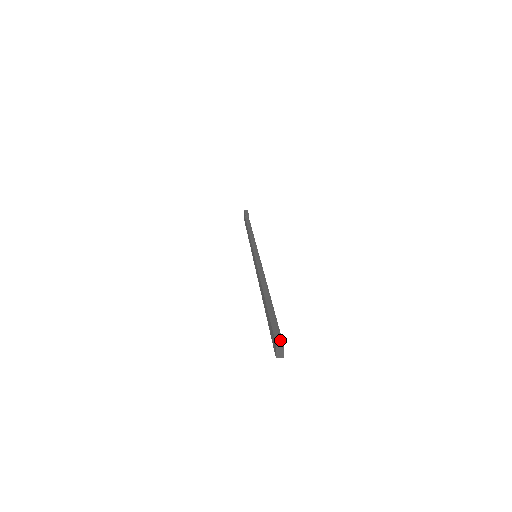
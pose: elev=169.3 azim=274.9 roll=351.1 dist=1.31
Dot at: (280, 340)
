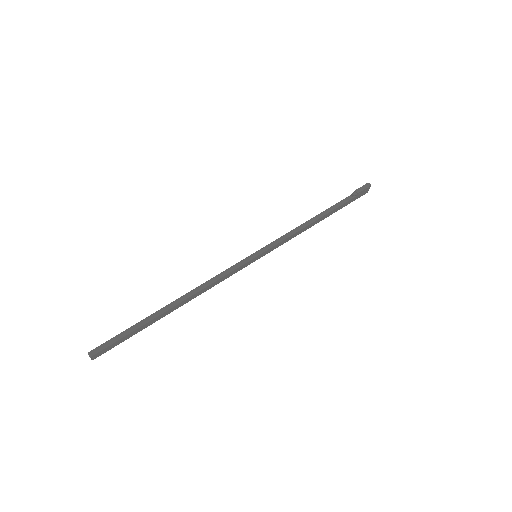
Dot at: (99, 351)
